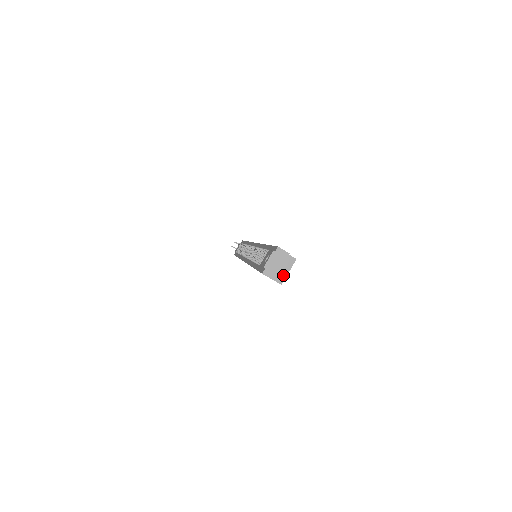
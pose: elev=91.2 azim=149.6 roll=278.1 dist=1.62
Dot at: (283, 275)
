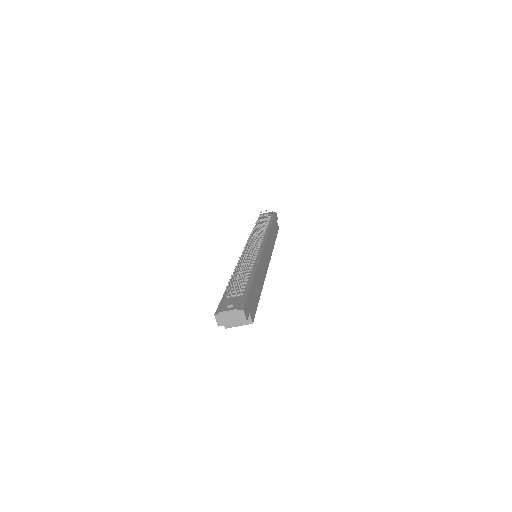
Dot at: (233, 324)
